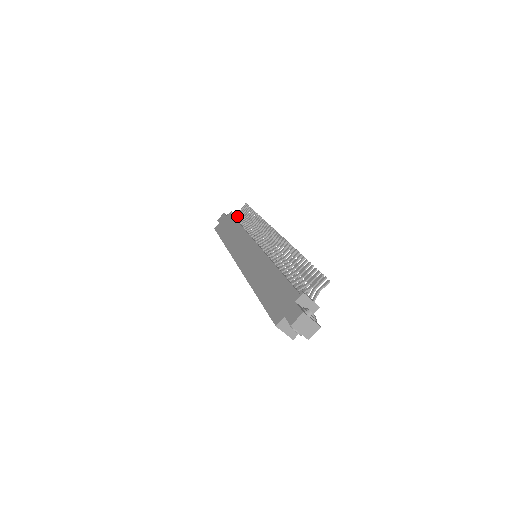
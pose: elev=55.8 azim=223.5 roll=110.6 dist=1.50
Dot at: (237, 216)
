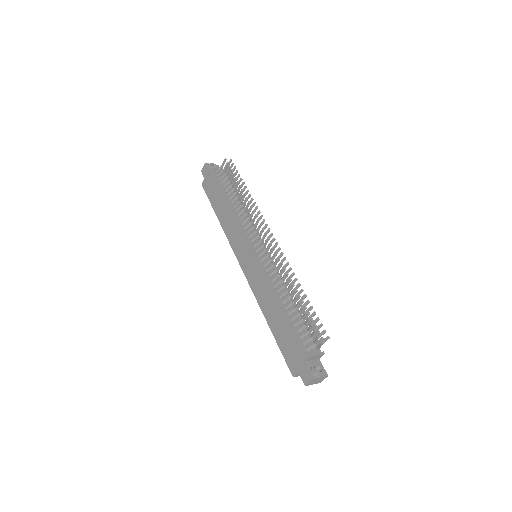
Dot at: (221, 179)
